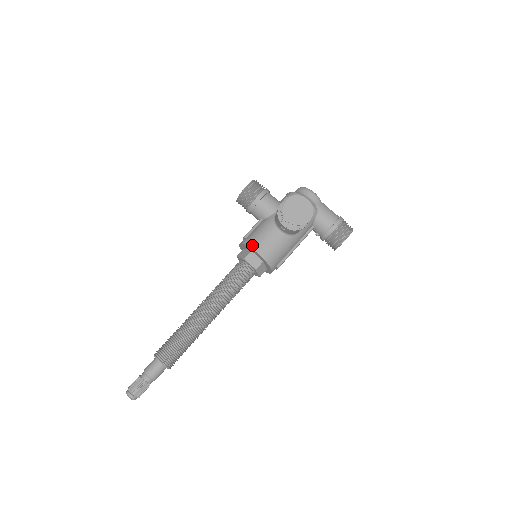
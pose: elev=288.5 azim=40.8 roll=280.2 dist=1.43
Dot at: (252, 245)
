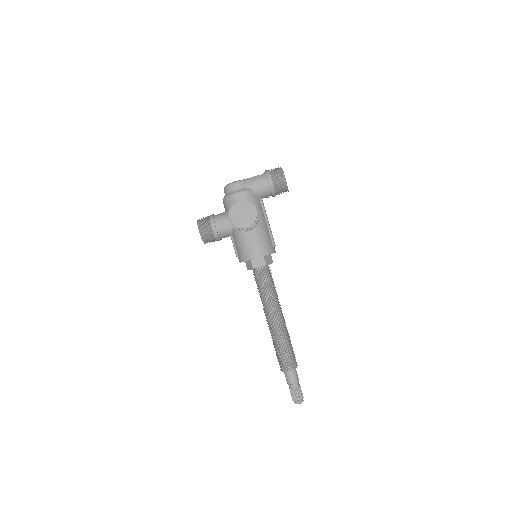
Dot at: (247, 258)
